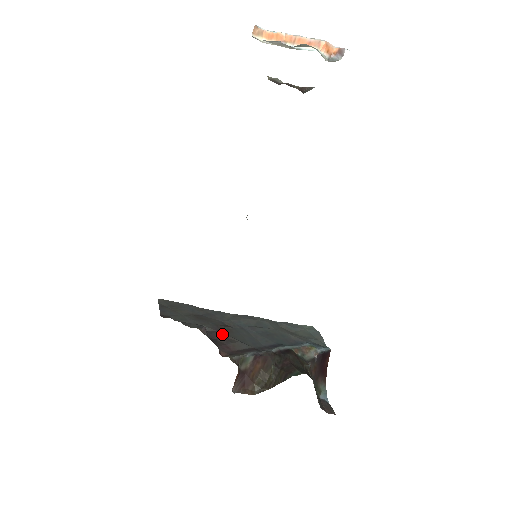
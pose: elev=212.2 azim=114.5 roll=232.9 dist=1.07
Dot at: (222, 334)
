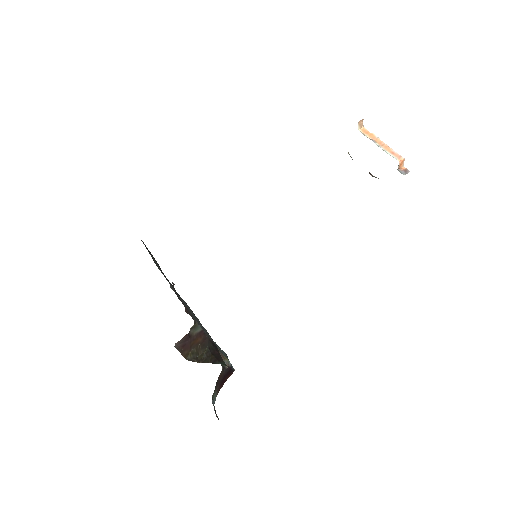
Dot at: (180, 299)
